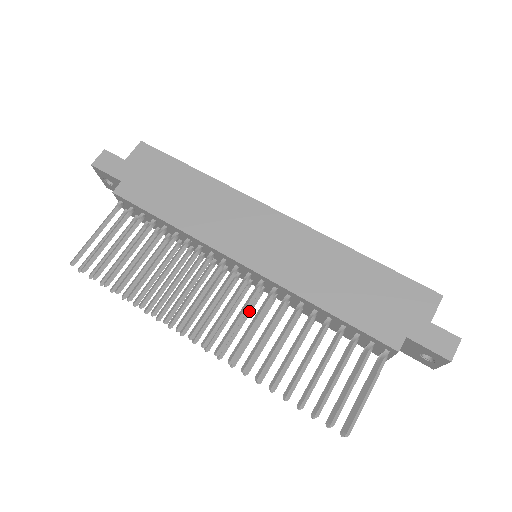
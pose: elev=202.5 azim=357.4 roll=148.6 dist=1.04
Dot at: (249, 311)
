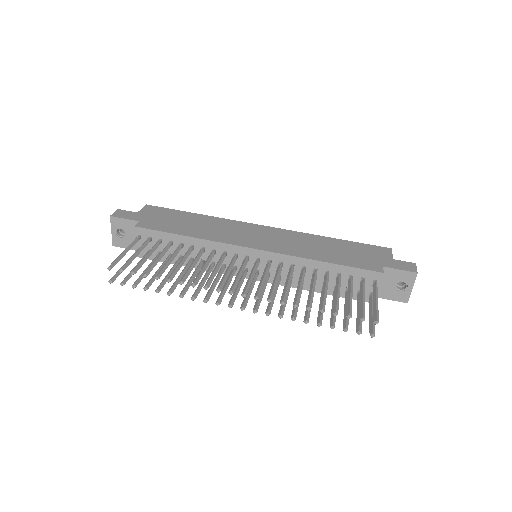
Dot at: (265, 285)
